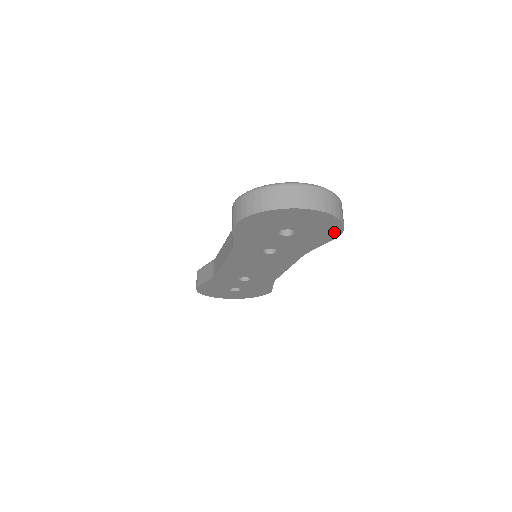
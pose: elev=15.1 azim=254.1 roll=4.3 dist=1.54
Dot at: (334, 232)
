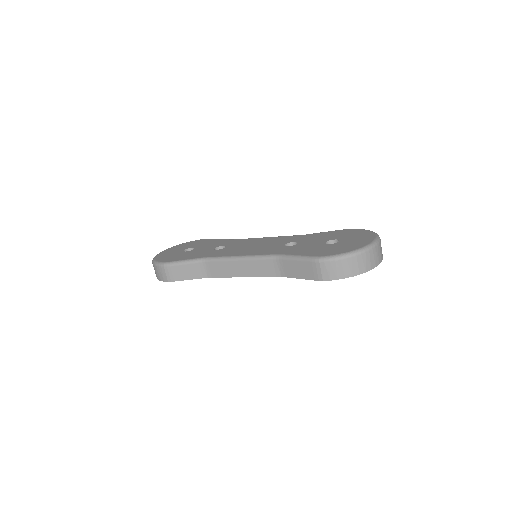
Dot at: occluded
